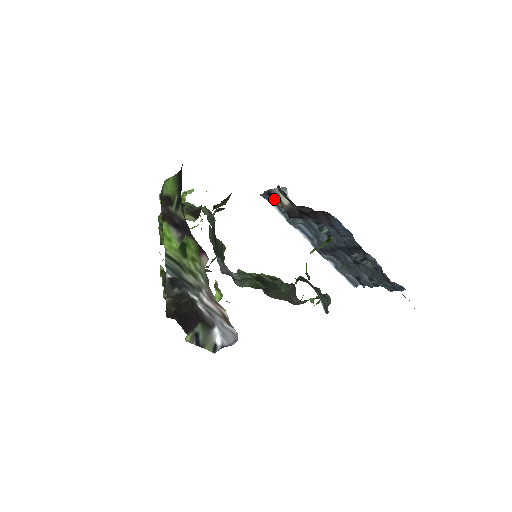
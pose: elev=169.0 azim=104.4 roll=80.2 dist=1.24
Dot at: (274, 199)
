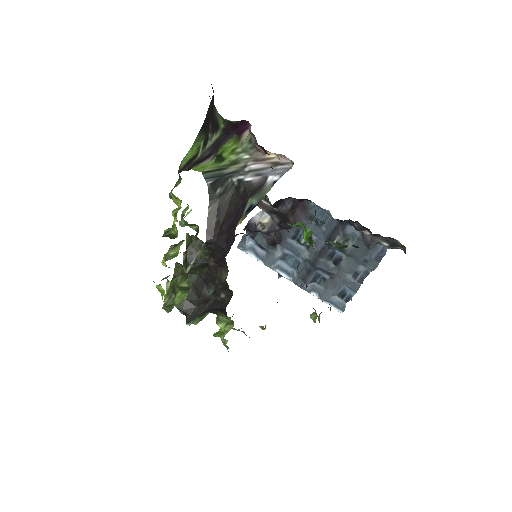
Dot at: (254, 230)
